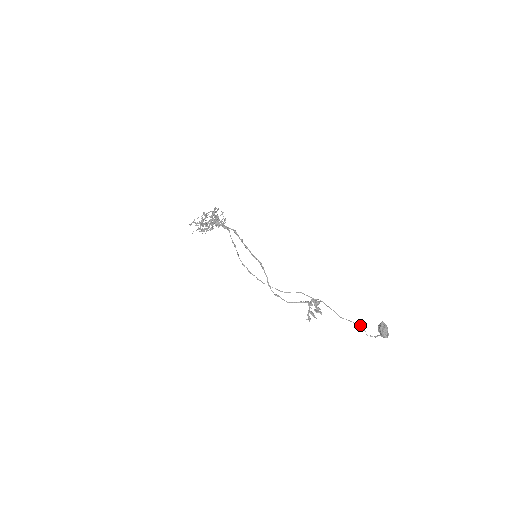
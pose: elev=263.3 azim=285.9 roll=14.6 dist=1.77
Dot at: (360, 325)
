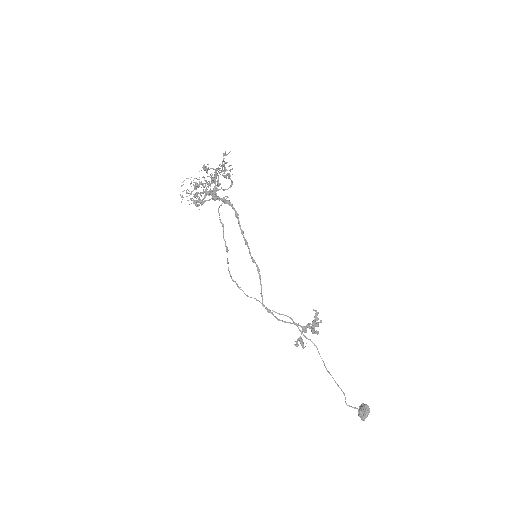
Dot at: (343, 392)
